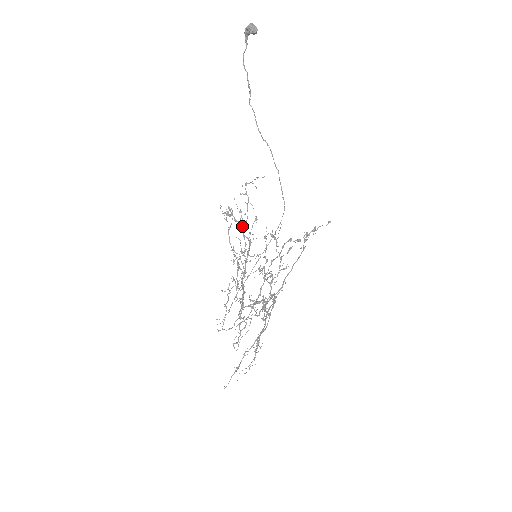
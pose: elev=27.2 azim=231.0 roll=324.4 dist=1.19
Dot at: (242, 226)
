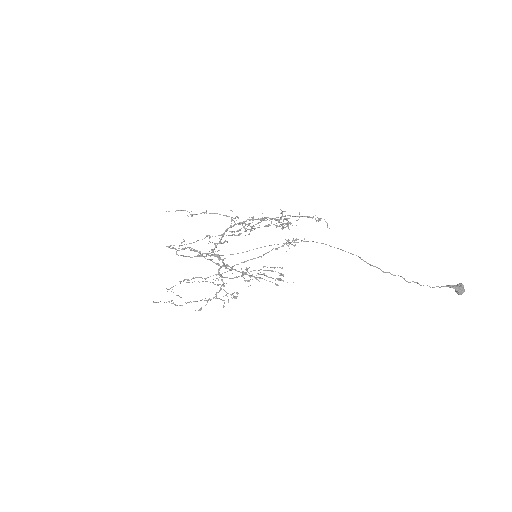
Dot at: (276, 225)
